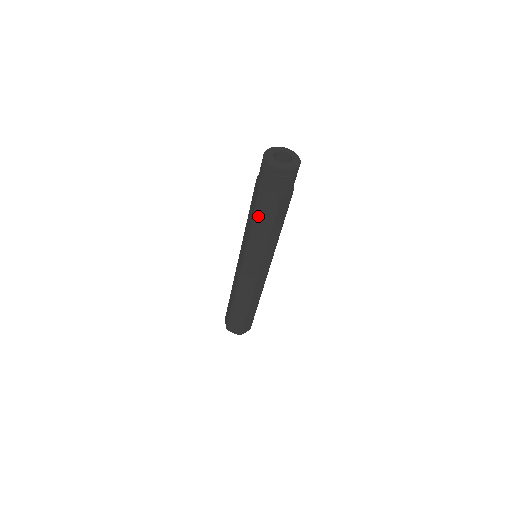
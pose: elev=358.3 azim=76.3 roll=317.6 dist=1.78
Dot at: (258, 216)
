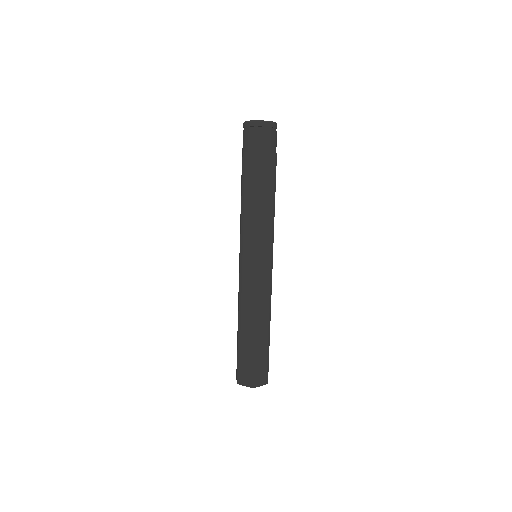
Dot at: (246, 185)
